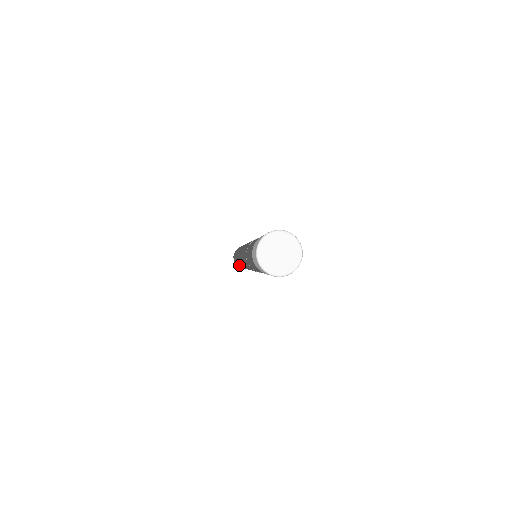
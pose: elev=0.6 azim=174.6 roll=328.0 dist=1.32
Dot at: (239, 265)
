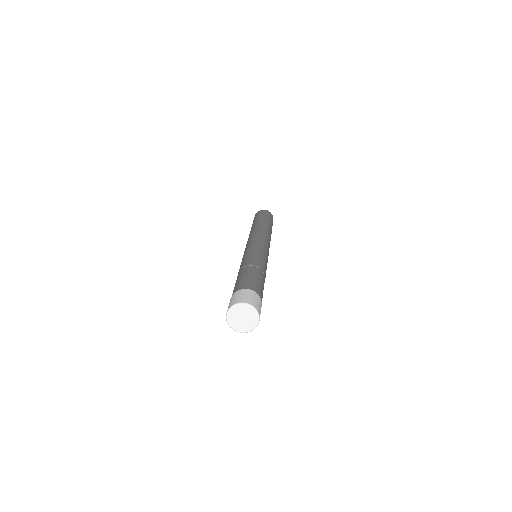
Dot at: occluded
